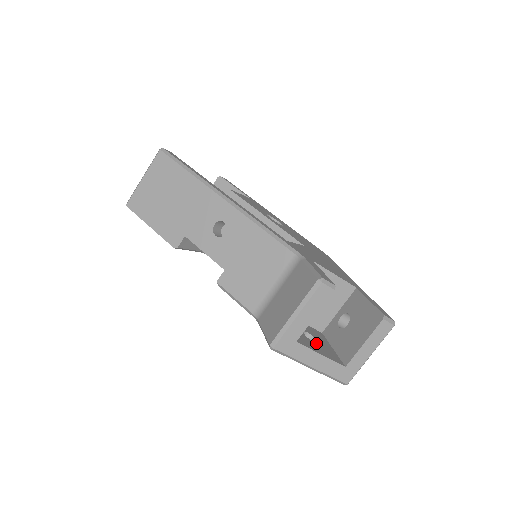
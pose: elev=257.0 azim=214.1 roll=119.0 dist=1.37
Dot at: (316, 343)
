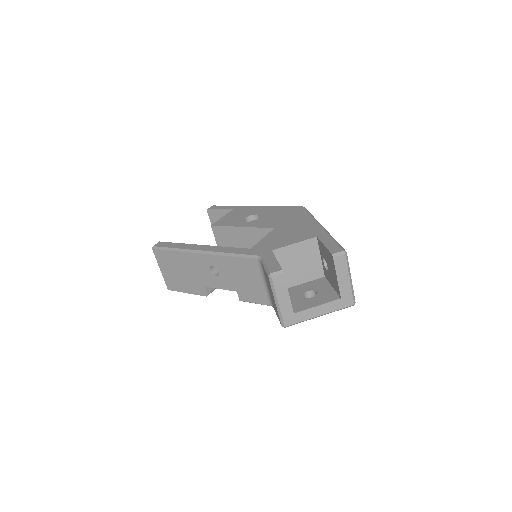
Dot at: (315, 296)
